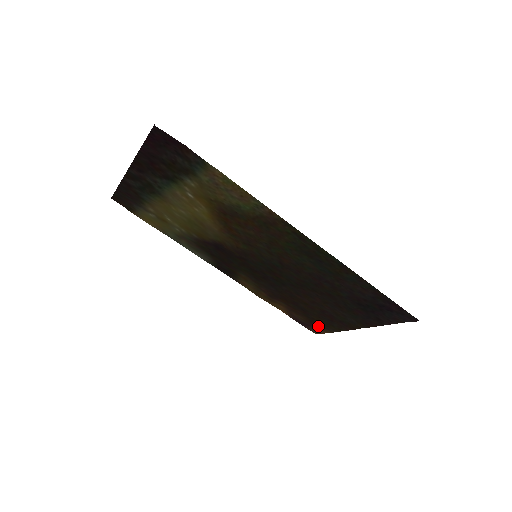
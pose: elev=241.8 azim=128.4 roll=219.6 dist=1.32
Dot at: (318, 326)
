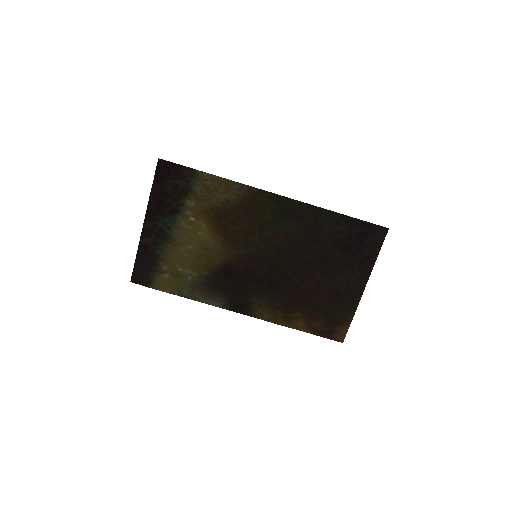
Dot at: (337, 324)
